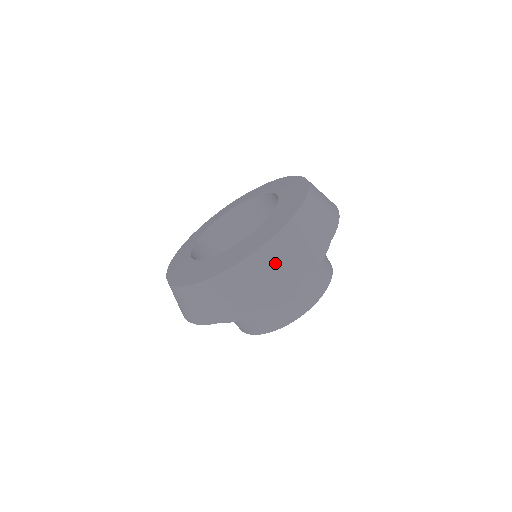
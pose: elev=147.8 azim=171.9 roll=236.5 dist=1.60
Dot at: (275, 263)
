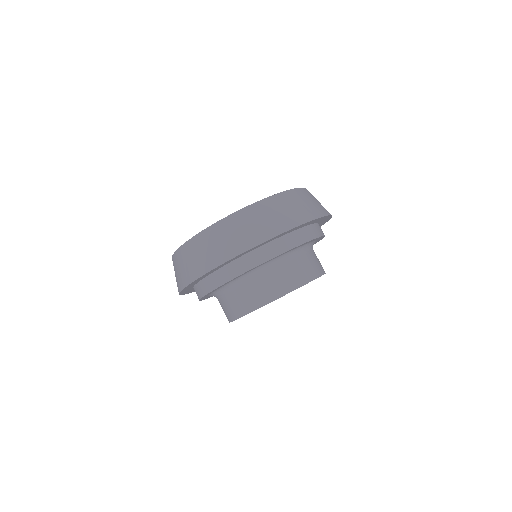
Dot at: (317, 200)
